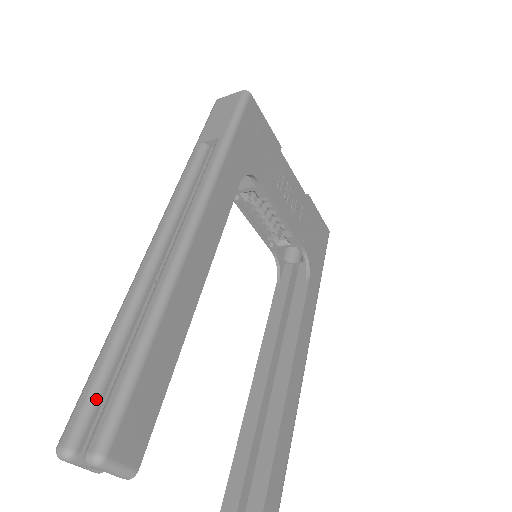
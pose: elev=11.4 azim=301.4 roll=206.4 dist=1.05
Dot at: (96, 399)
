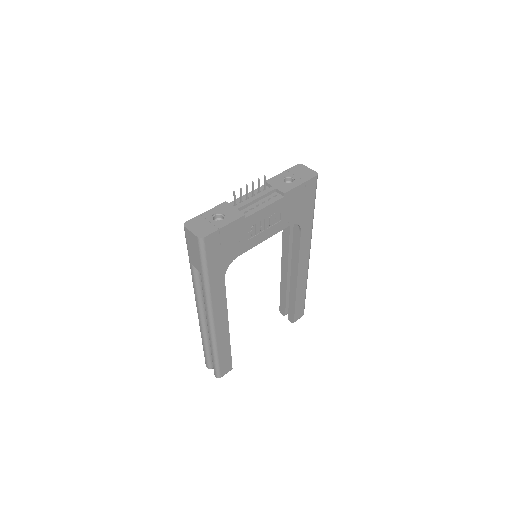
Dot at: (210, 359)
